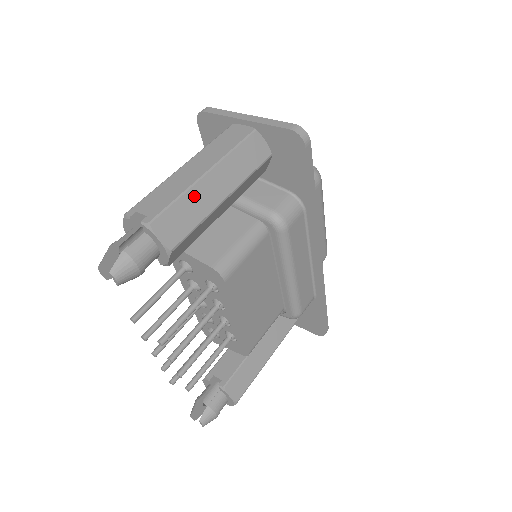
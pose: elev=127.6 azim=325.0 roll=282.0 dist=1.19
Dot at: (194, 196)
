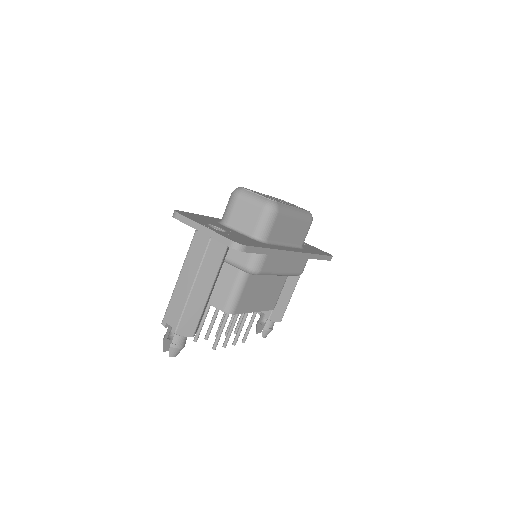
Dot at: (191, 304)
